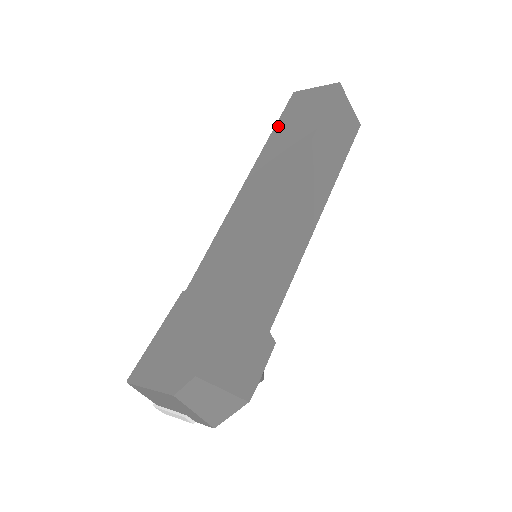
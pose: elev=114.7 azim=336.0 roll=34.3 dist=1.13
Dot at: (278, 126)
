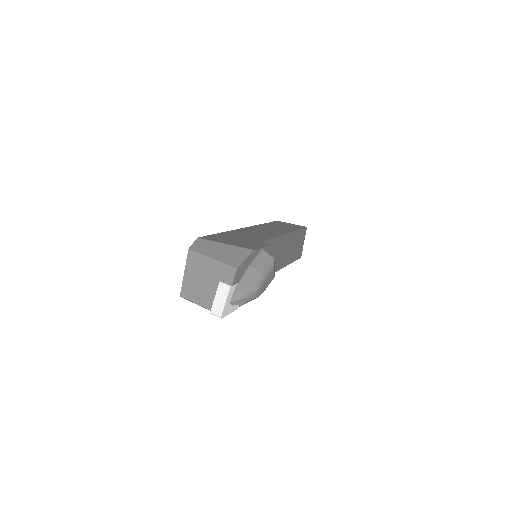
Dot at: occluded
